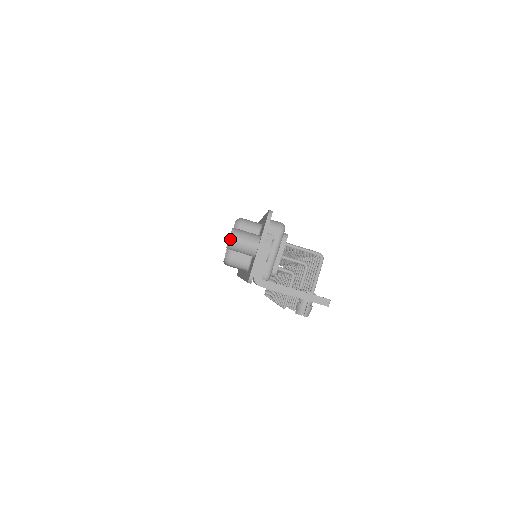
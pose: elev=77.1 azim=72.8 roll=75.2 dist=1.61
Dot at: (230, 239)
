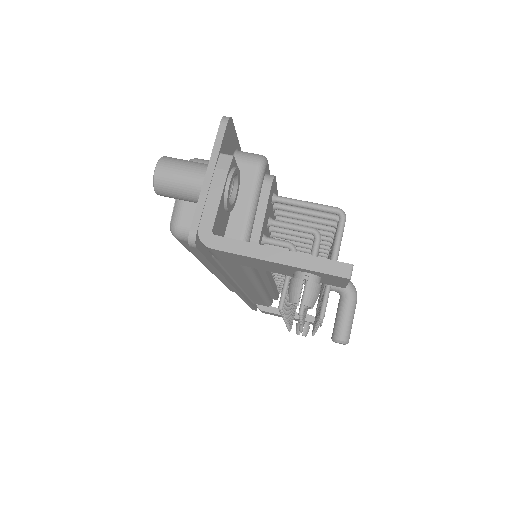
Dot at: (156, 171)
